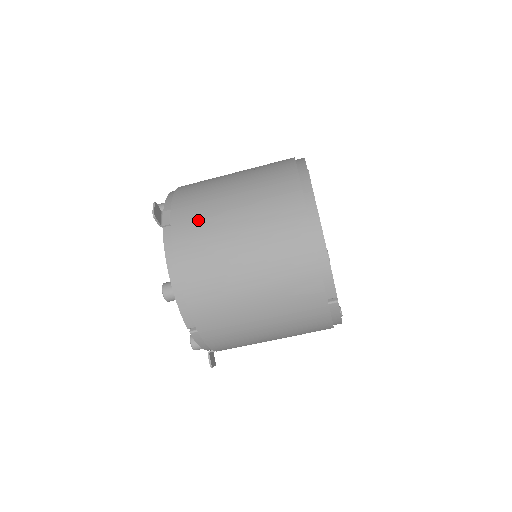
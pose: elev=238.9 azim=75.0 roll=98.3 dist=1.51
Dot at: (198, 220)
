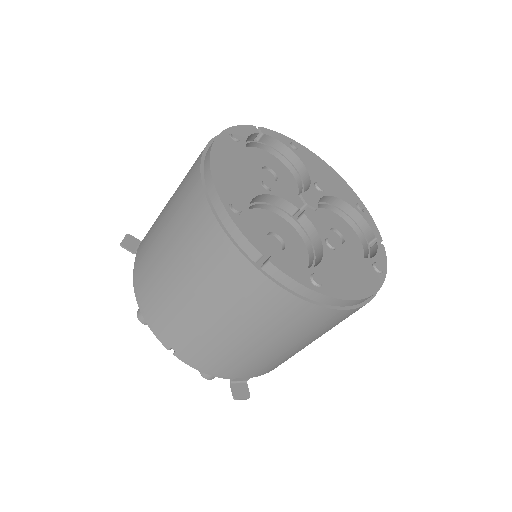
Dot at: (149, 233)
